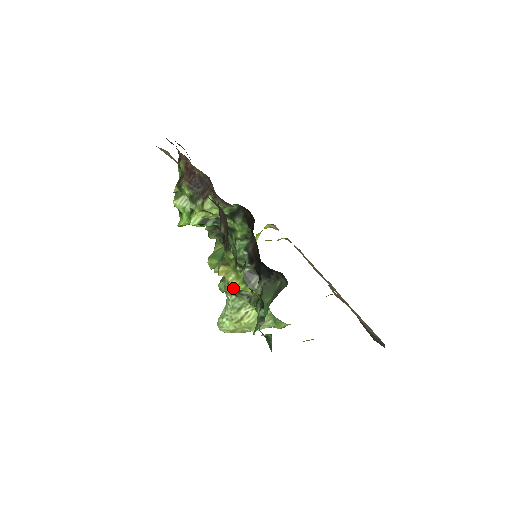
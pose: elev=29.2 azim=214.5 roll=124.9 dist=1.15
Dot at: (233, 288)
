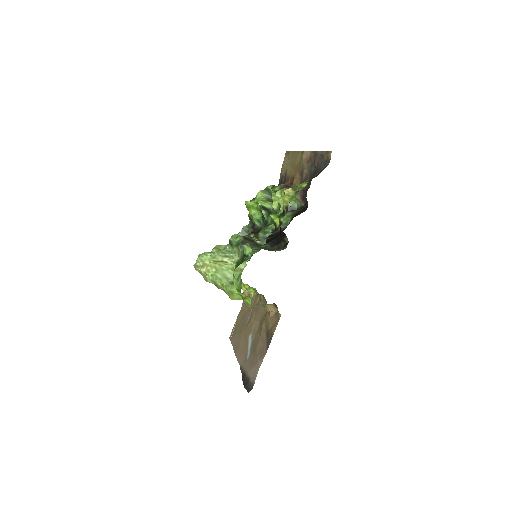
Dot at: (242, 240)
